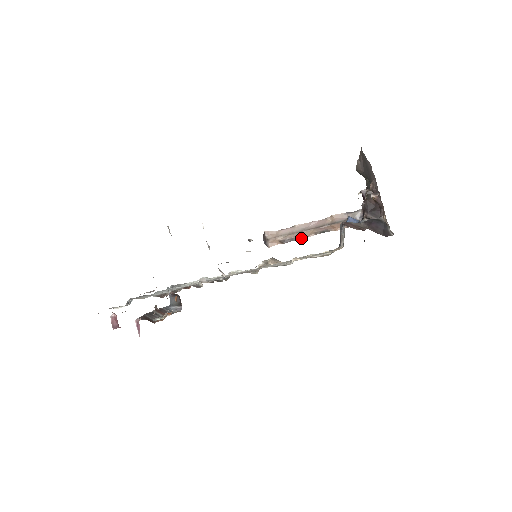
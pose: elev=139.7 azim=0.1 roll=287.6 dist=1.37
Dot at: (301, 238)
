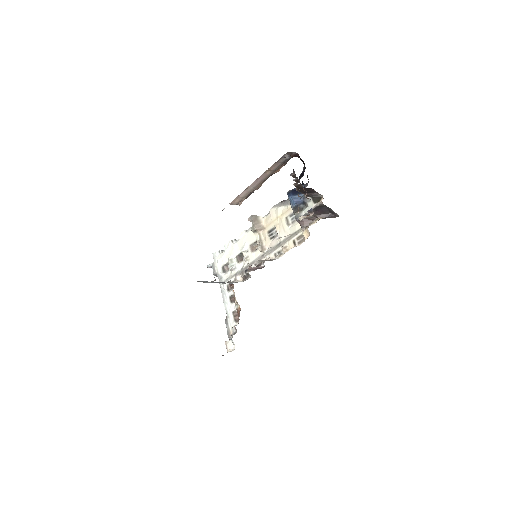
Dot at: (257, 189)
